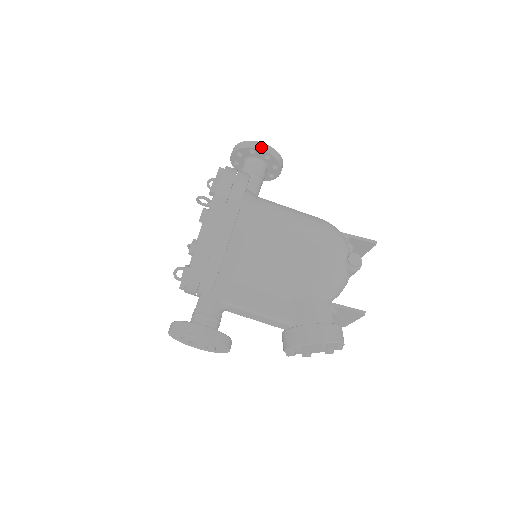
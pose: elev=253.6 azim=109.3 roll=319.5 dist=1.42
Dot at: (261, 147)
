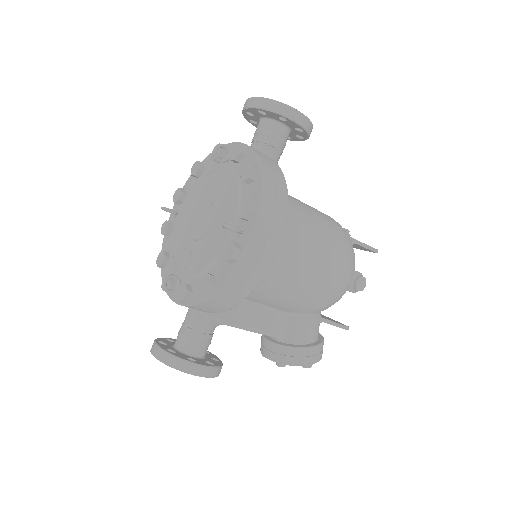
Dot at: (298, 119)
